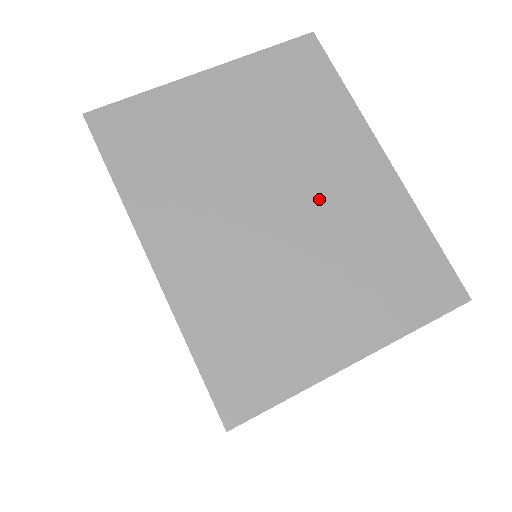
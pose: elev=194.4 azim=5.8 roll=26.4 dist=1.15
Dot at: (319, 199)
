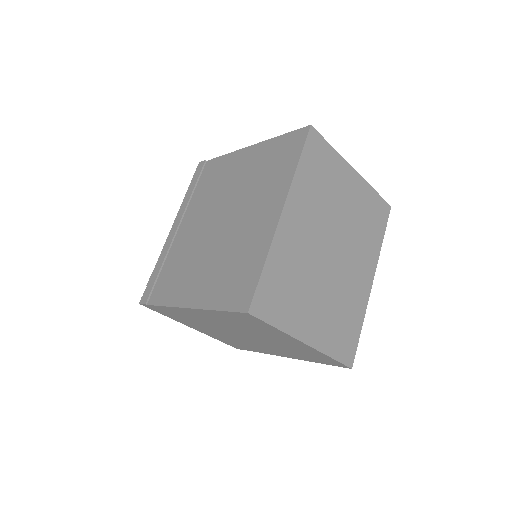
Dot at: (345, 267)
